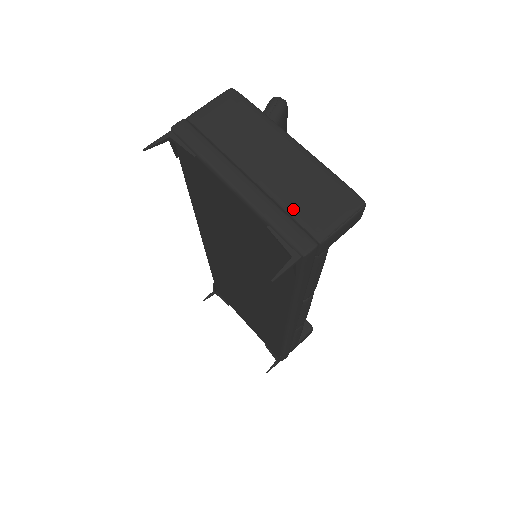
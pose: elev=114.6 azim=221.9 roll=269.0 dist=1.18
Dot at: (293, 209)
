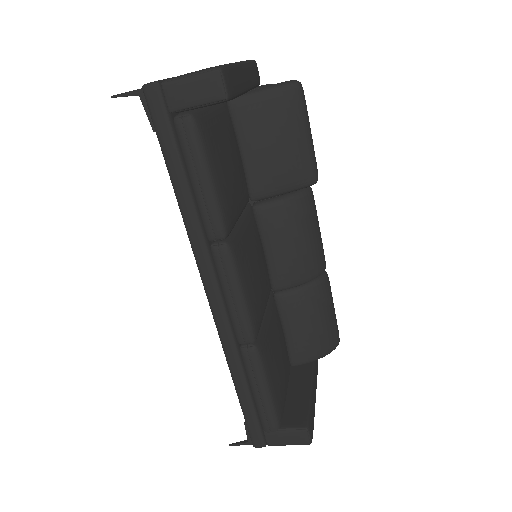
Dot at: occluded
